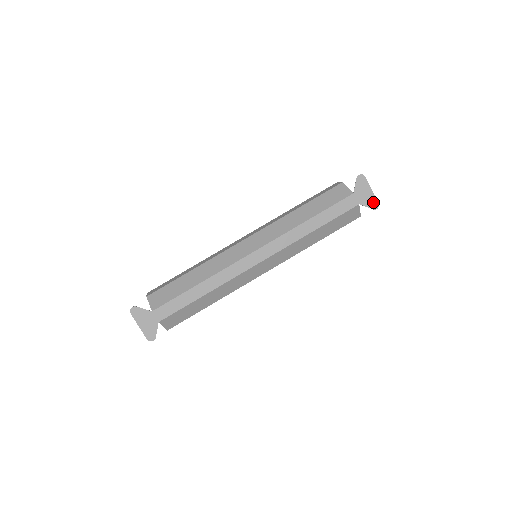
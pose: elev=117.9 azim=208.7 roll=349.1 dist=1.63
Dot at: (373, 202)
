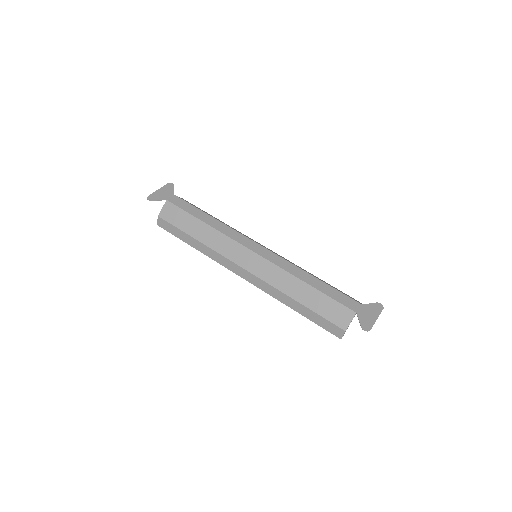
Dot at: (367, 324)
